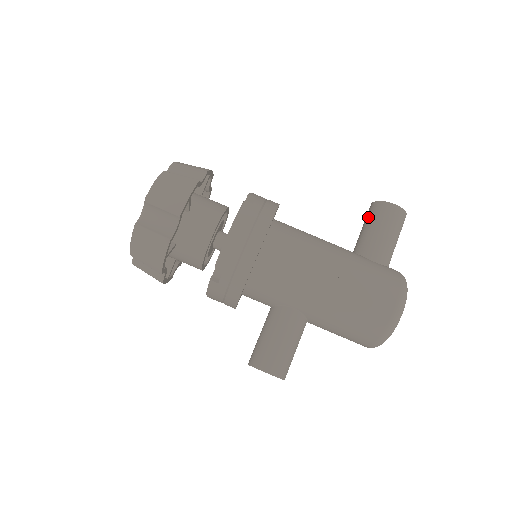
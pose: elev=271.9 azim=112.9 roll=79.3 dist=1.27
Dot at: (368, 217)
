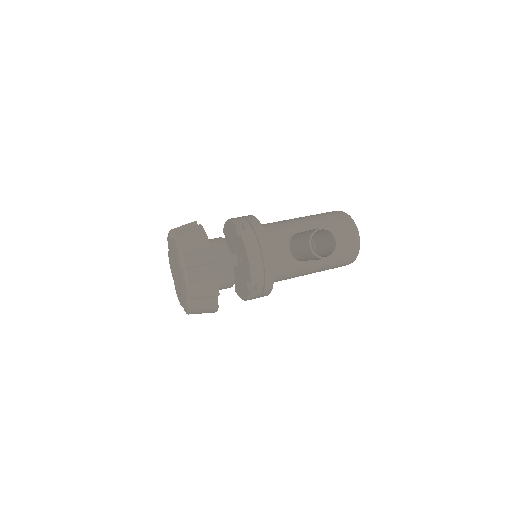
Dot at: occluded
